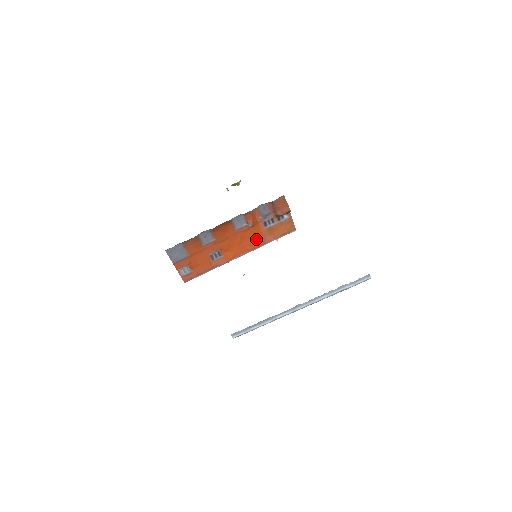
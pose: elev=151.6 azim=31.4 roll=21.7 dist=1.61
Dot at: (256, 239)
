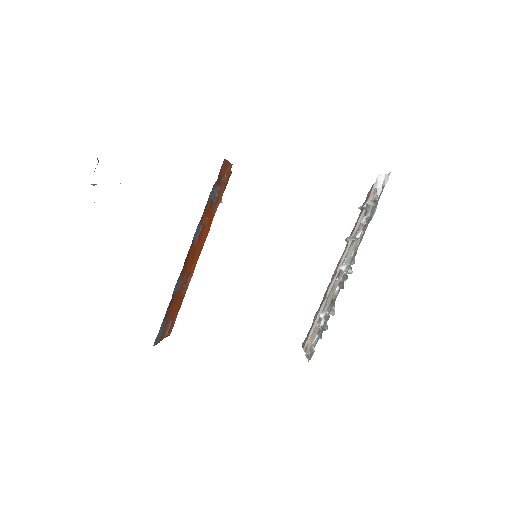
Dot at: (208, 224)
